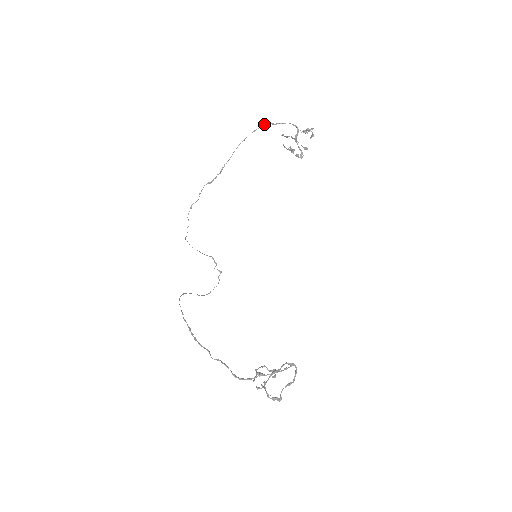
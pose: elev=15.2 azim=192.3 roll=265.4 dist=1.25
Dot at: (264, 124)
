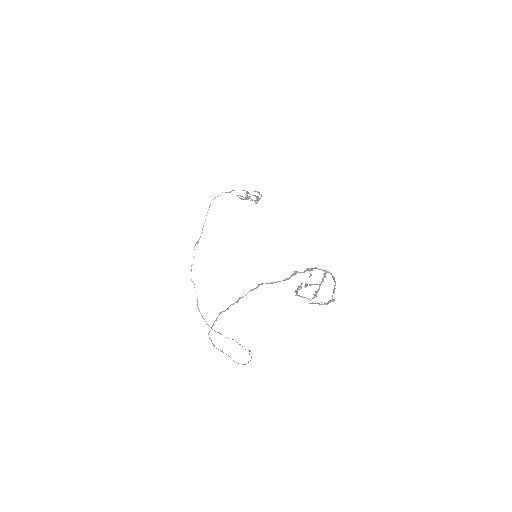
Dot at: (220, 194)
